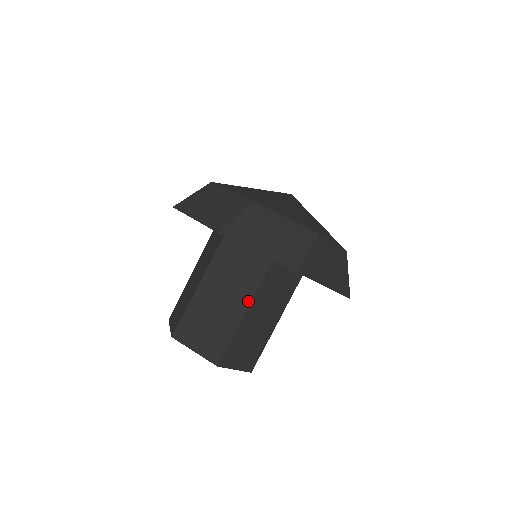
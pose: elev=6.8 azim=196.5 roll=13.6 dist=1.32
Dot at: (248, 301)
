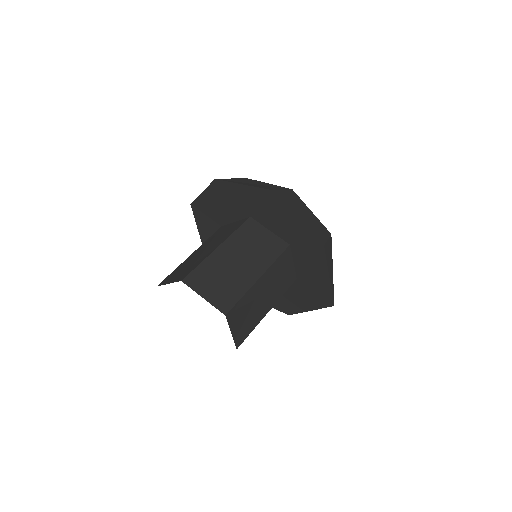
Dot at: (264, 269)
